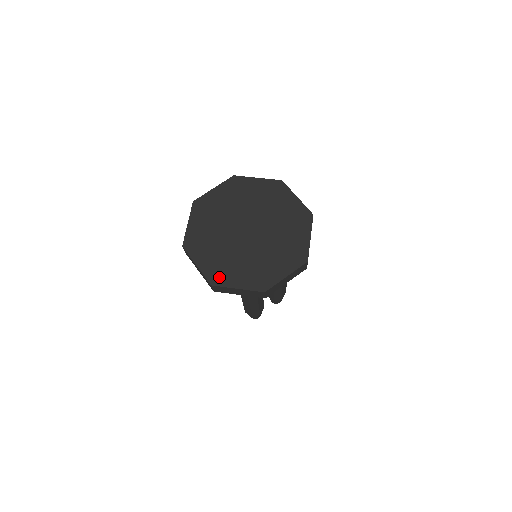
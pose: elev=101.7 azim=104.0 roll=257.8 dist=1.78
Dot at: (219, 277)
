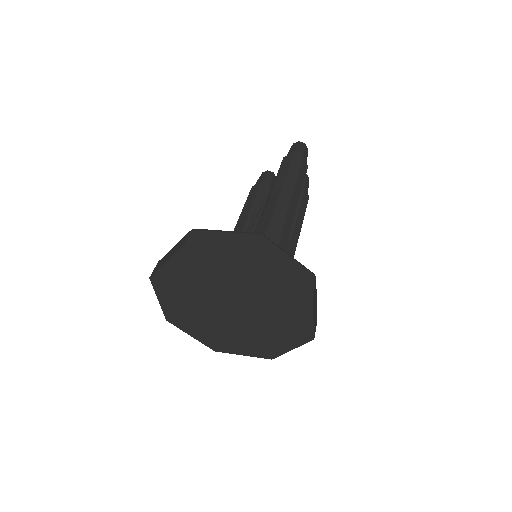
Dot at: (177, 320)
